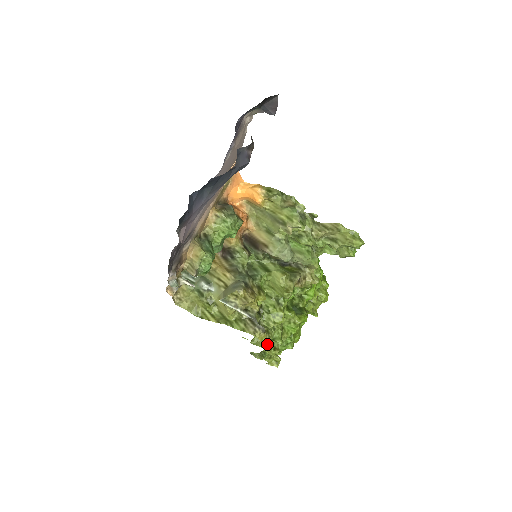
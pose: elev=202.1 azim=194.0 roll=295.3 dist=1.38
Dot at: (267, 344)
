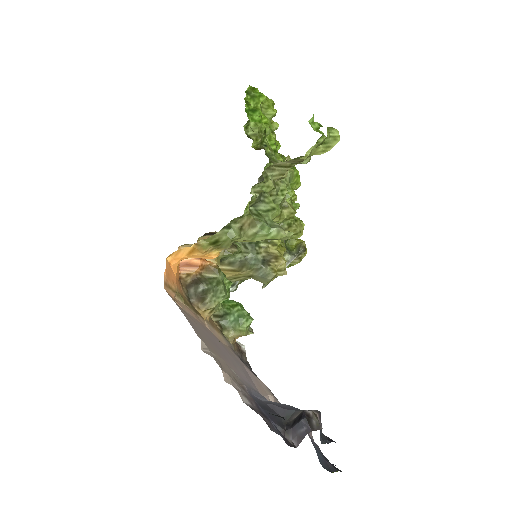
Dot at: (299, 231)
